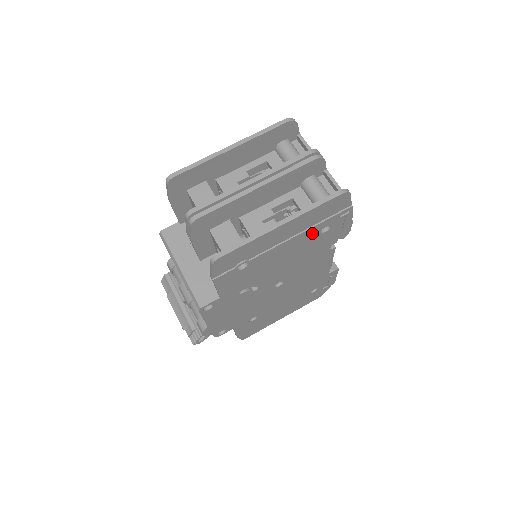
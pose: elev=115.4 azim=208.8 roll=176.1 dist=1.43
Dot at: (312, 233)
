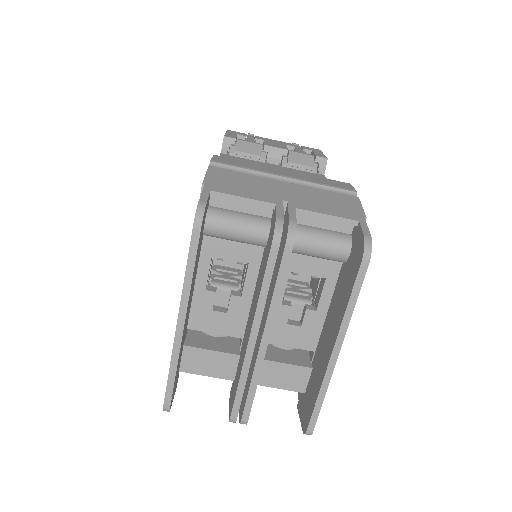
Dot at: occluded
